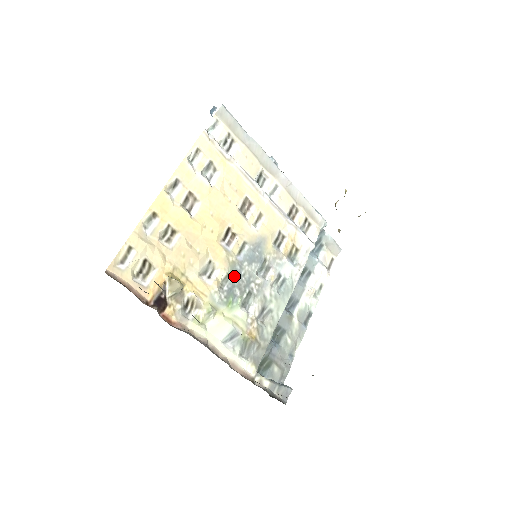
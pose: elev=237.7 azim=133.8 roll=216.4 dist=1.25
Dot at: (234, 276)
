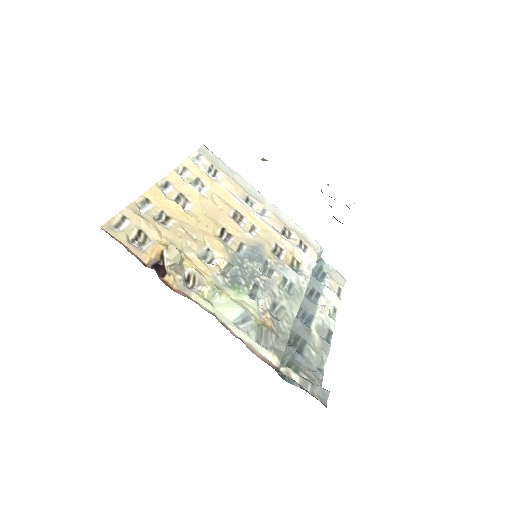
Dot at: (236, 267)
